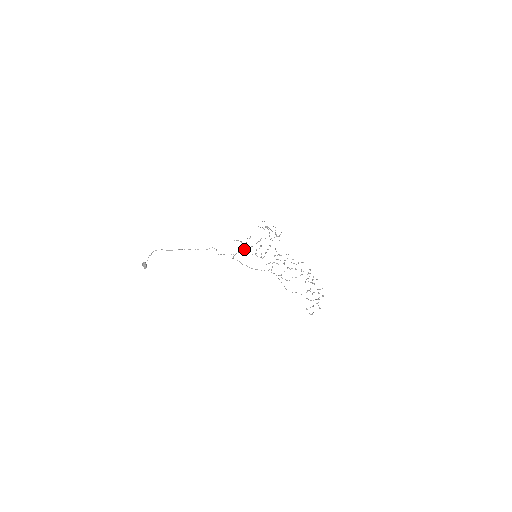
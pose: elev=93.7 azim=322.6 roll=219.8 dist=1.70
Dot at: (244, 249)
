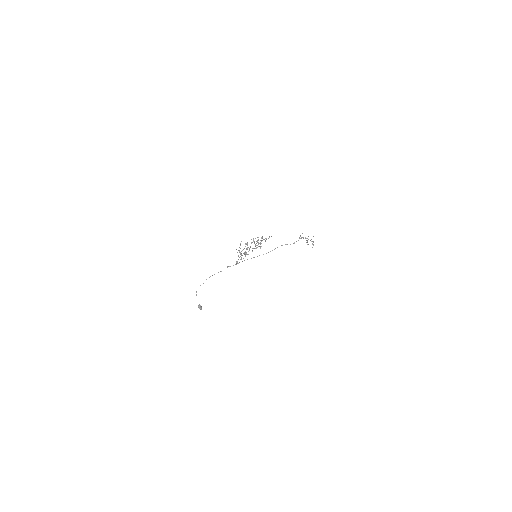
Dot at: occluded
